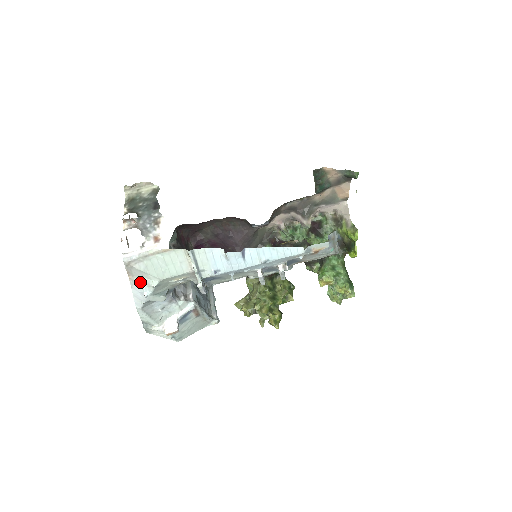
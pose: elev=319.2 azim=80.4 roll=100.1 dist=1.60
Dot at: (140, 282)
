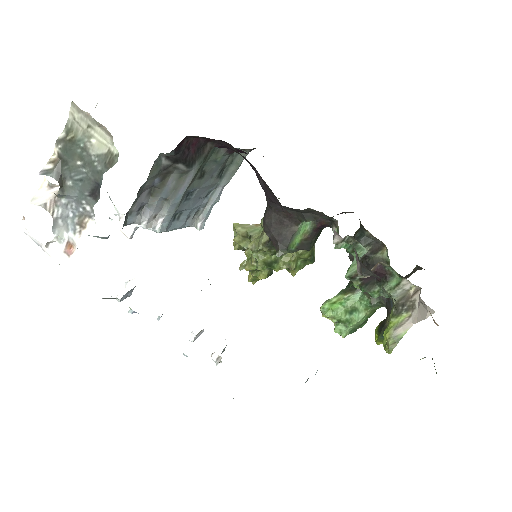
Dot at: occluded
